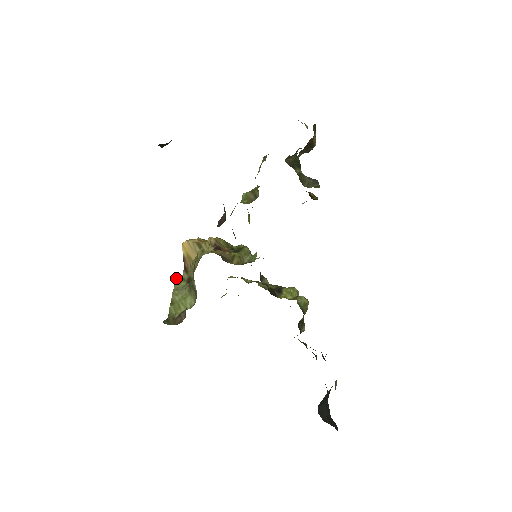
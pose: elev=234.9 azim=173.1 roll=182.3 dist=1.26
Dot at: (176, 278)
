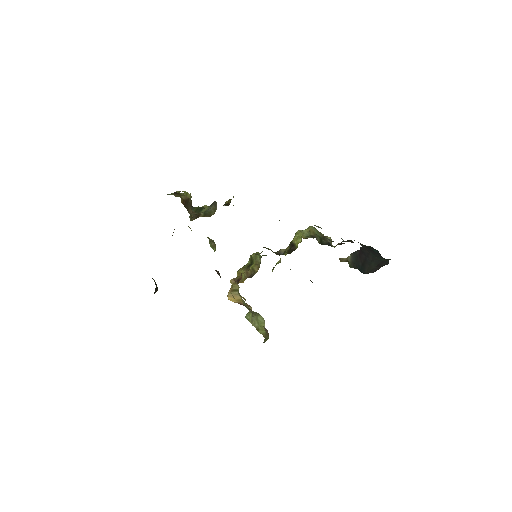
Dot at: (246, 318)
